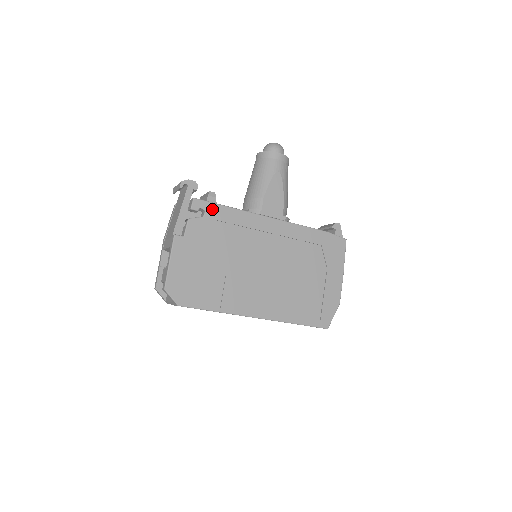
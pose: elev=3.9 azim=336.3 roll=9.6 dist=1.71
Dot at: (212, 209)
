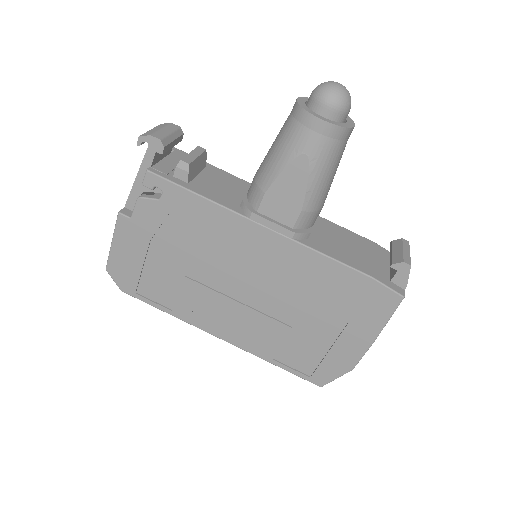
Dot at: (173, 192)
